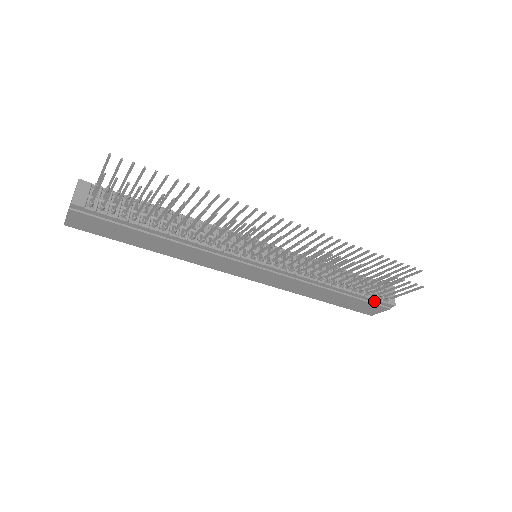
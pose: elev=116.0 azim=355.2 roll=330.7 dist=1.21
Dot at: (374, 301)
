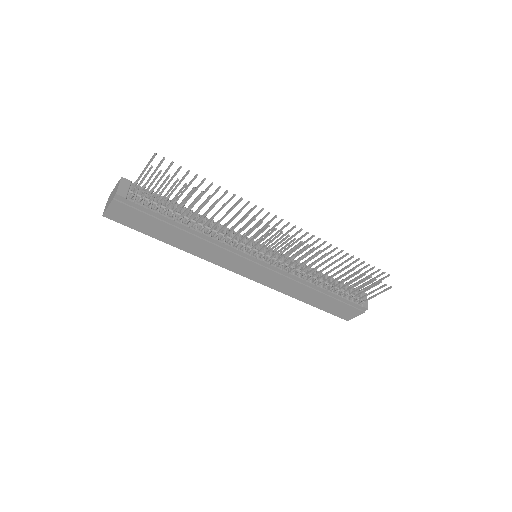
Dot at: (351, 304)
